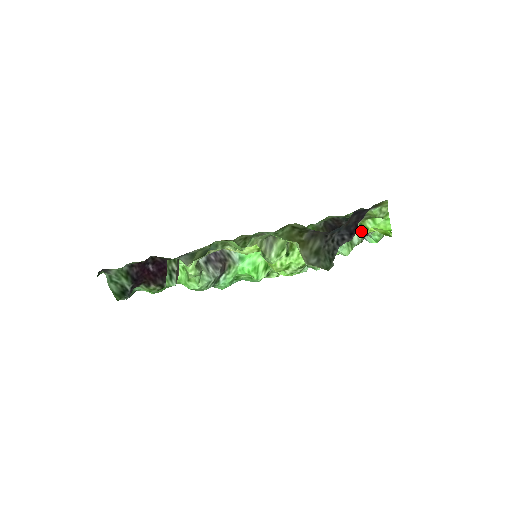
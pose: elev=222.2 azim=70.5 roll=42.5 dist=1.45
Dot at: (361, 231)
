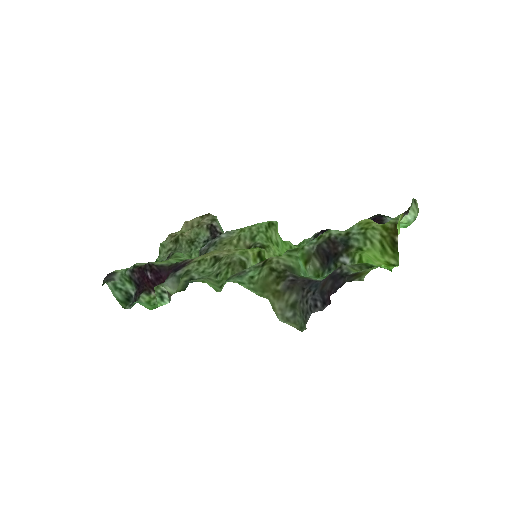
Dot at: occluded
